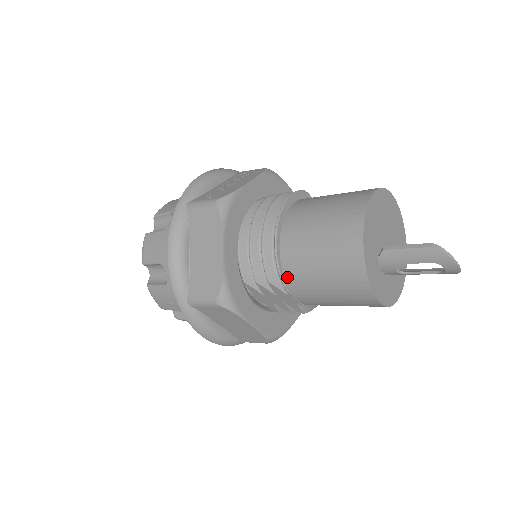
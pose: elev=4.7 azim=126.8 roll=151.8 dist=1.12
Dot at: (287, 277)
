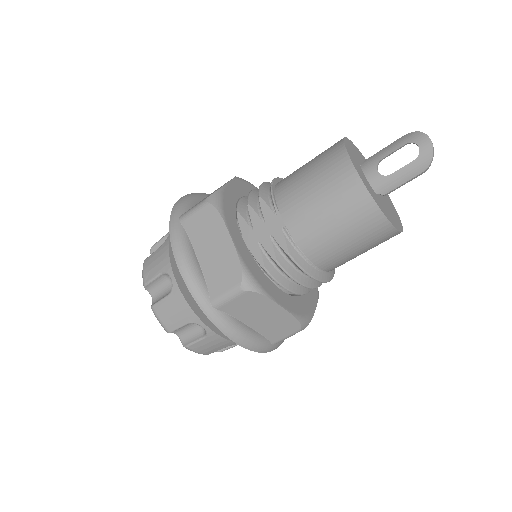
Dot at: (277, 193)
